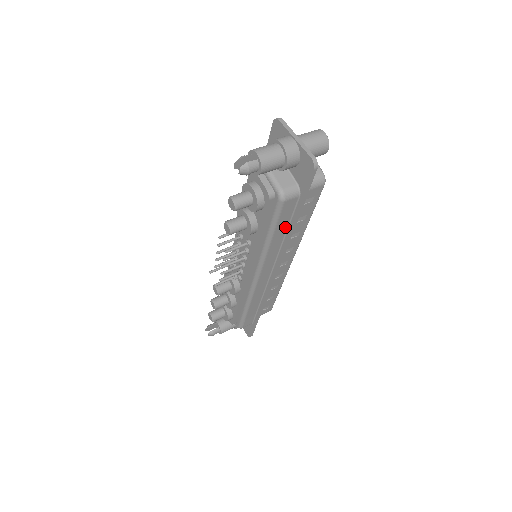
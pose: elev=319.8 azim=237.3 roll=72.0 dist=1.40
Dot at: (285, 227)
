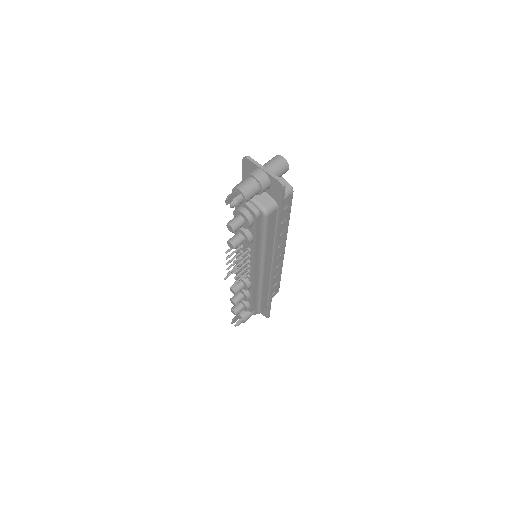
Dot at: (273, 231)
